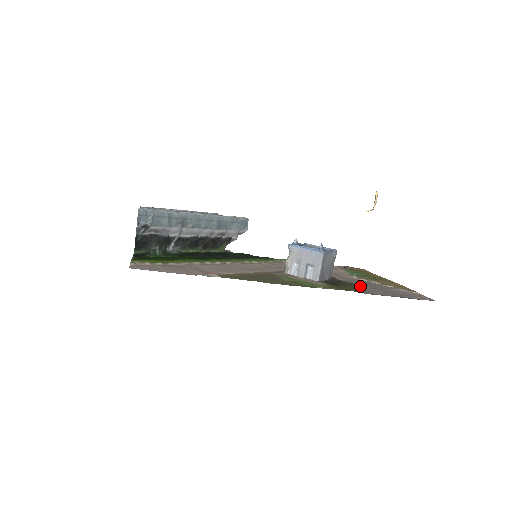
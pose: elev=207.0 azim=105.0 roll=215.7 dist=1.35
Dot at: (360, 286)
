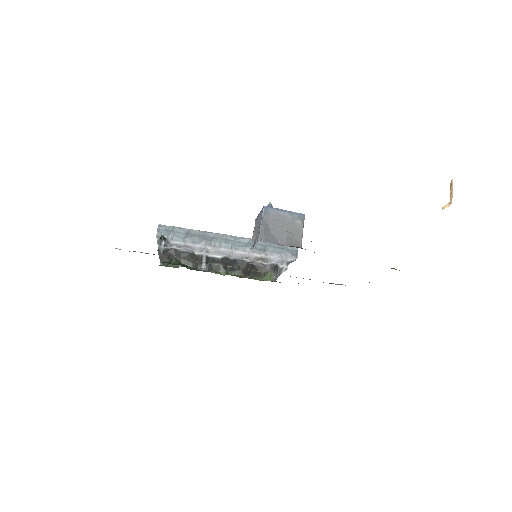
Dot at: occluded
